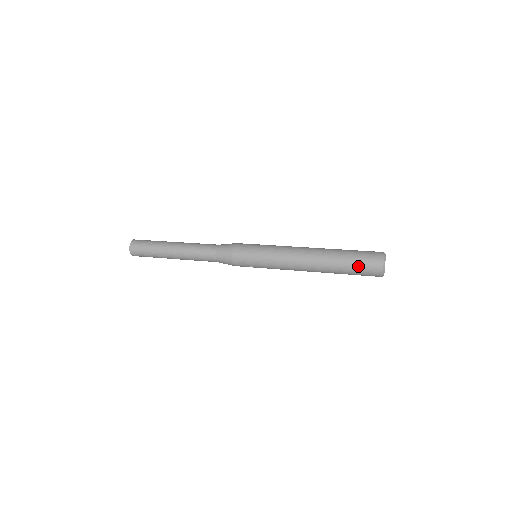
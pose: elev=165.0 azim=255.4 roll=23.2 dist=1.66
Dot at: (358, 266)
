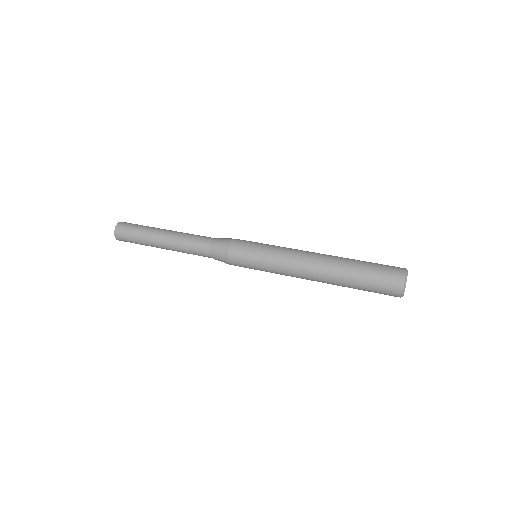
Dot at: occluded
